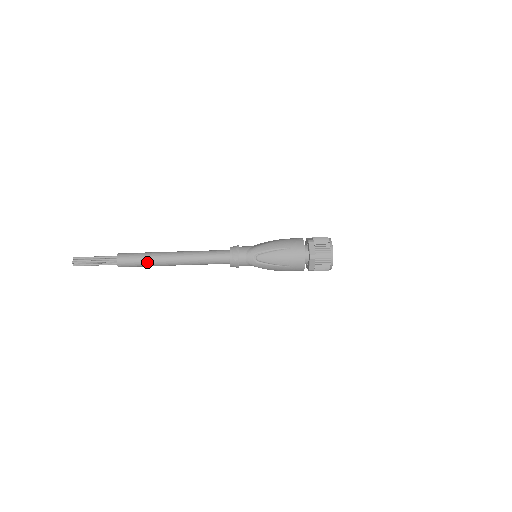
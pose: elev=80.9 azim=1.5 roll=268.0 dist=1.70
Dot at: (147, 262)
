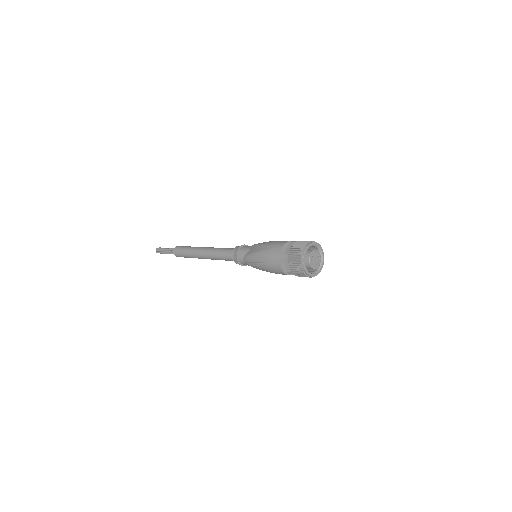
Dot at: (190, 257)
